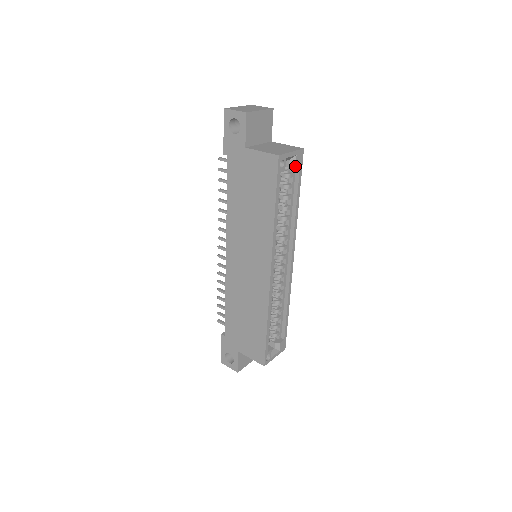
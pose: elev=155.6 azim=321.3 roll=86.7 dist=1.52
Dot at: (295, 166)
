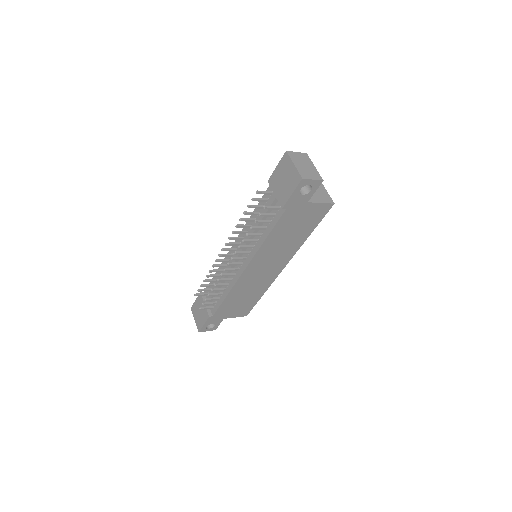
Dot at: occluded
